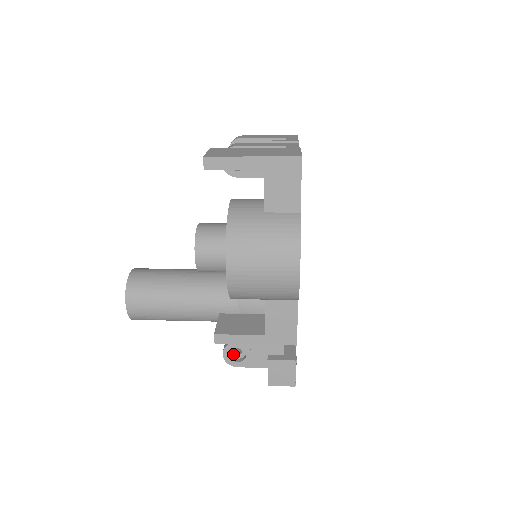
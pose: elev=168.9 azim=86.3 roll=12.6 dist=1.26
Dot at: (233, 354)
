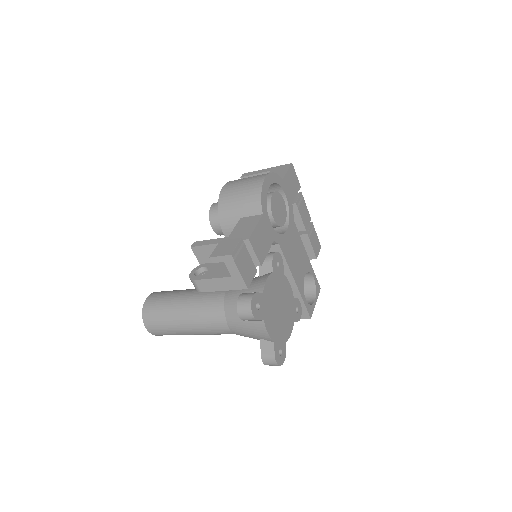
Dot at: occluded
